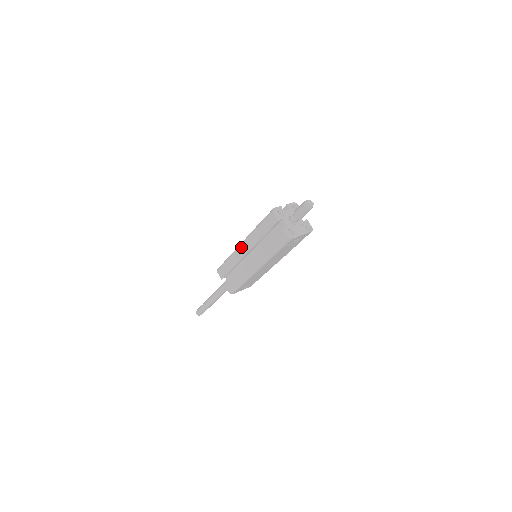
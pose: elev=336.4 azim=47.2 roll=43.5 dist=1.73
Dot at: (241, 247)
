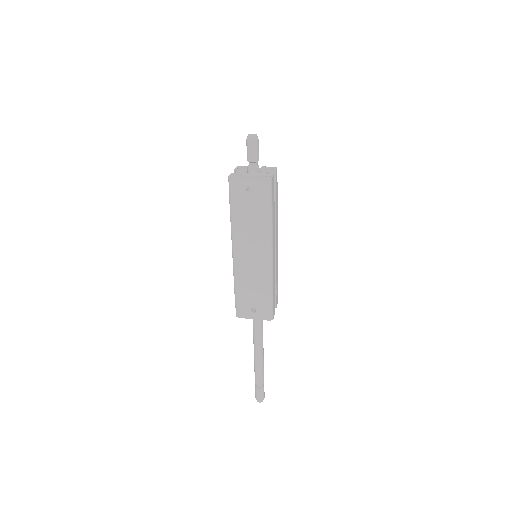
Dot at: occluded
